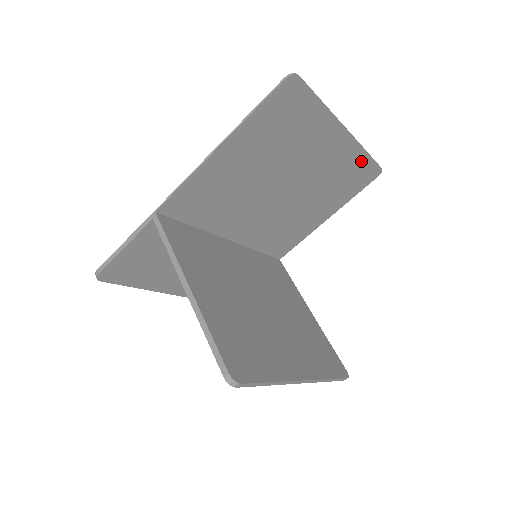
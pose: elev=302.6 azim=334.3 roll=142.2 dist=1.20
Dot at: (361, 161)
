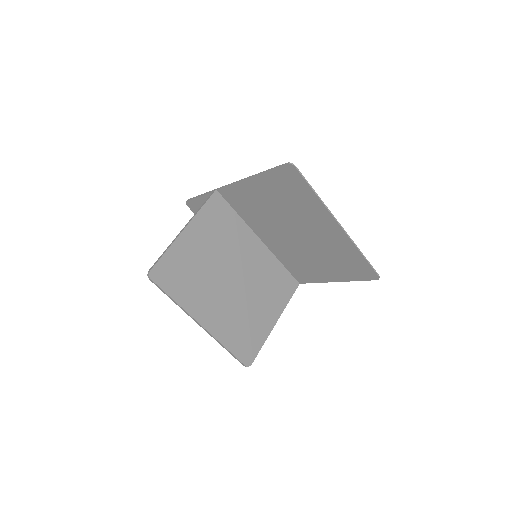
Dot at: (357, 256)
